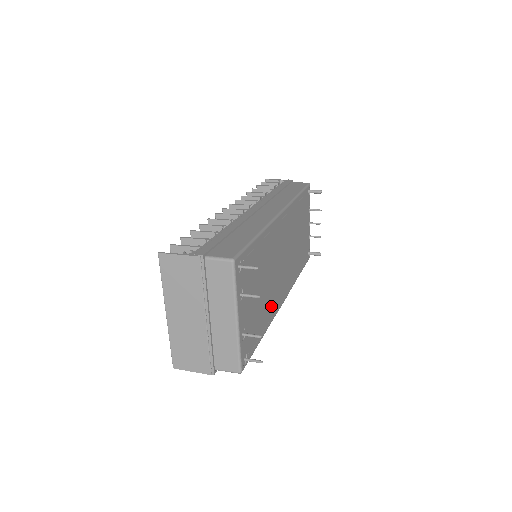
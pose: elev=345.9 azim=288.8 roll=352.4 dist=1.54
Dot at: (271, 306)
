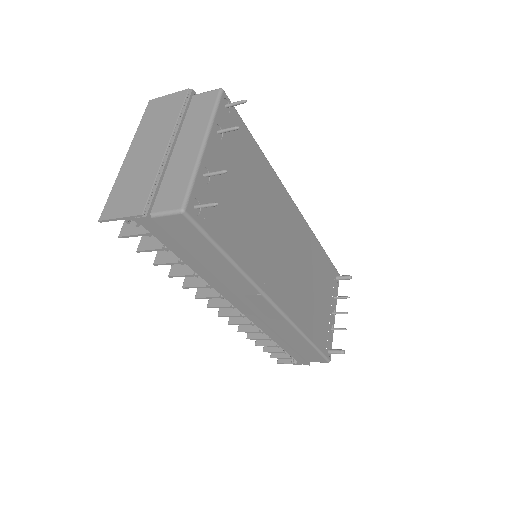
Dot at: (256, 258)
